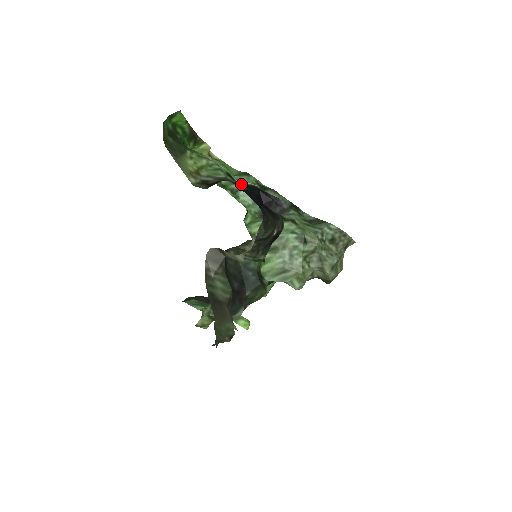
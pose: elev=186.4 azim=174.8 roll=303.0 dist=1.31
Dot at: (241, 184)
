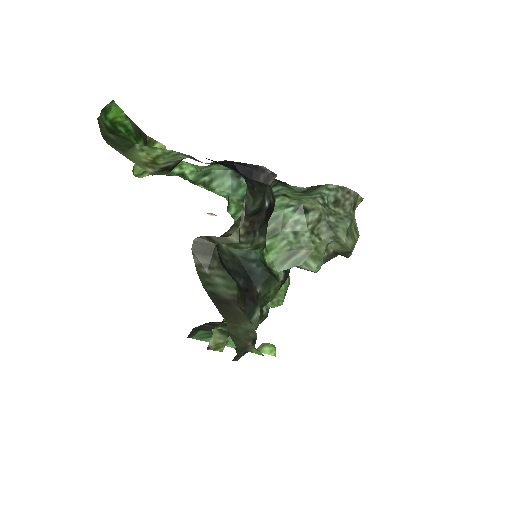
Dot at: (209, 163)
